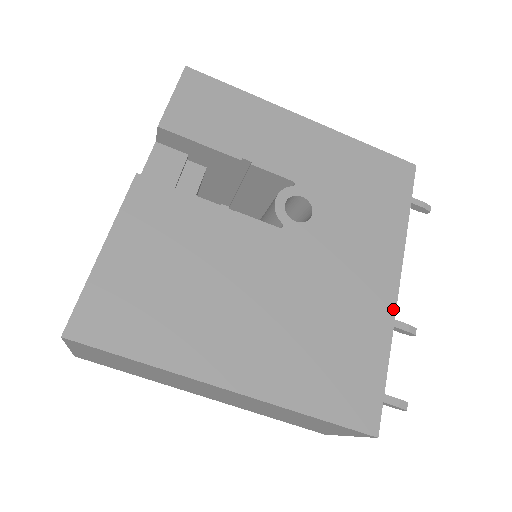
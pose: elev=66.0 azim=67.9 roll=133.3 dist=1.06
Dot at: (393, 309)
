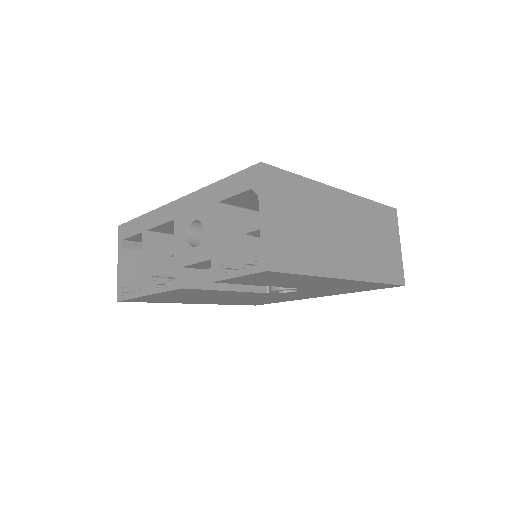
Dot at: occluded
